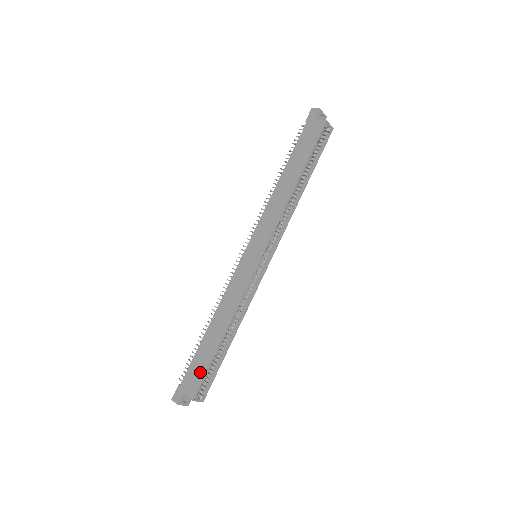
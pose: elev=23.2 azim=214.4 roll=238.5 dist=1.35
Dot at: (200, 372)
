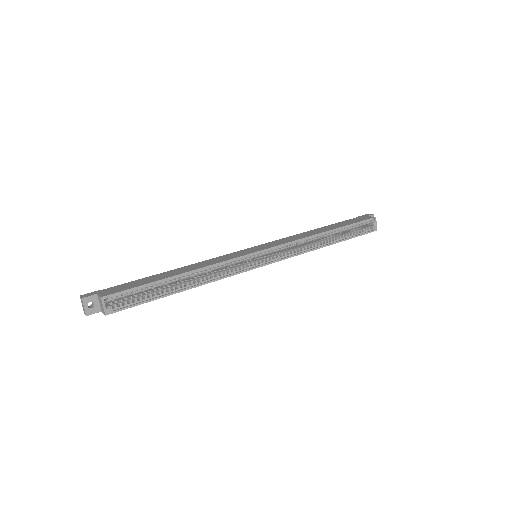
Dot at: (131, 286)
